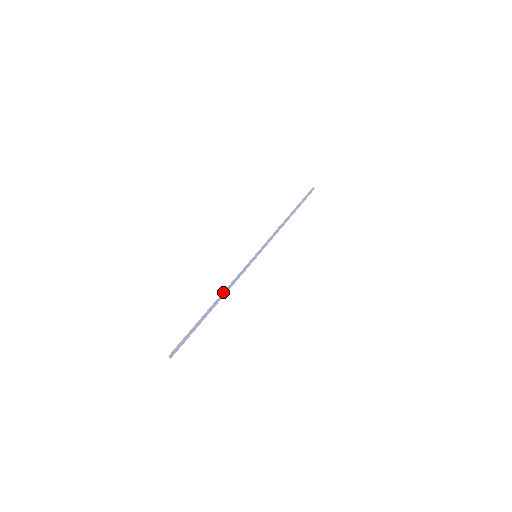
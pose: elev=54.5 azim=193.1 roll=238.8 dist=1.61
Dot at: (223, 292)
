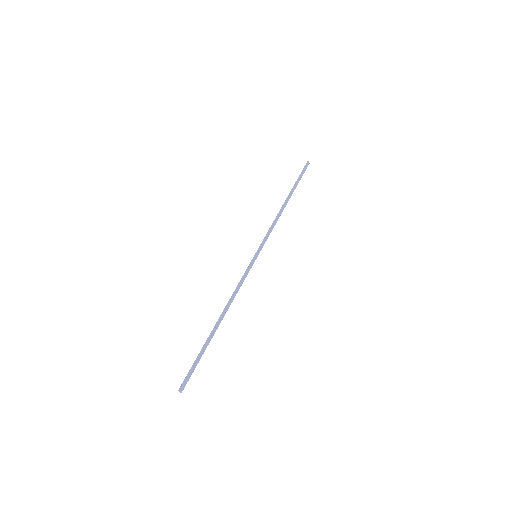
Dot at: (226, 306)
